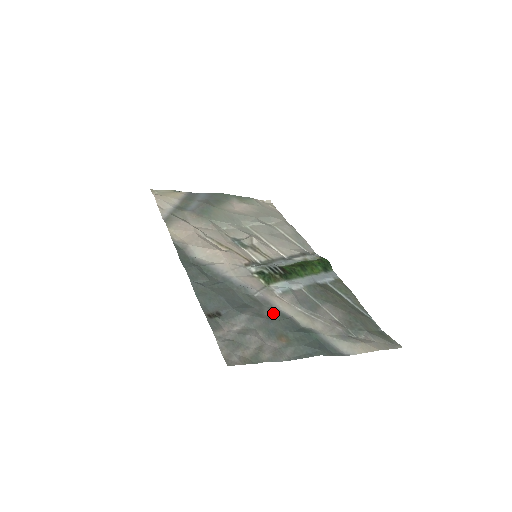
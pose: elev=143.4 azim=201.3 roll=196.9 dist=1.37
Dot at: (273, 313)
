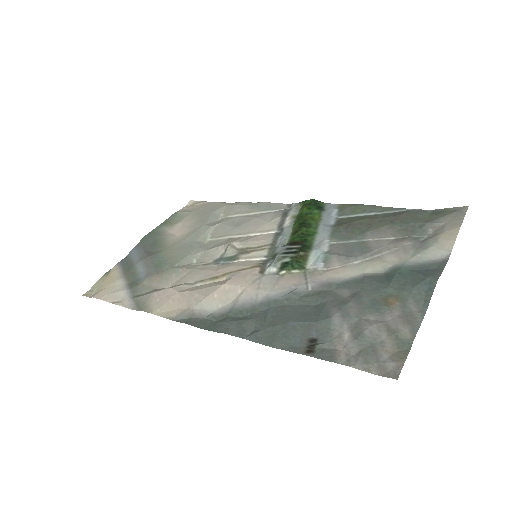
Dot at: (348, 288)
